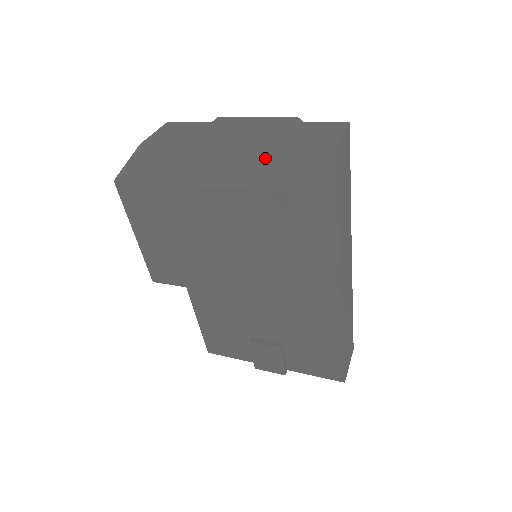
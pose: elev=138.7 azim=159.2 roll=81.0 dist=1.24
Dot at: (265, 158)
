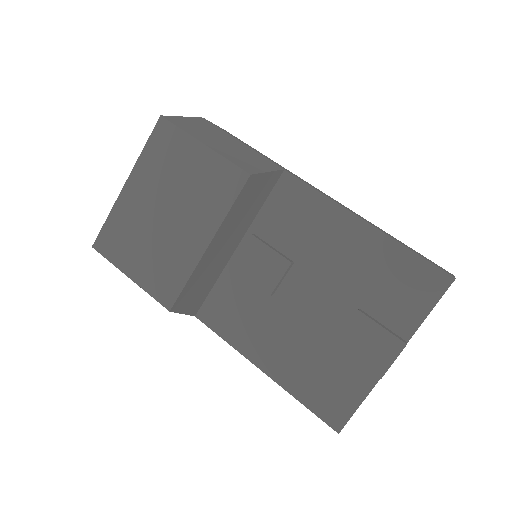
Dot at: occluded
